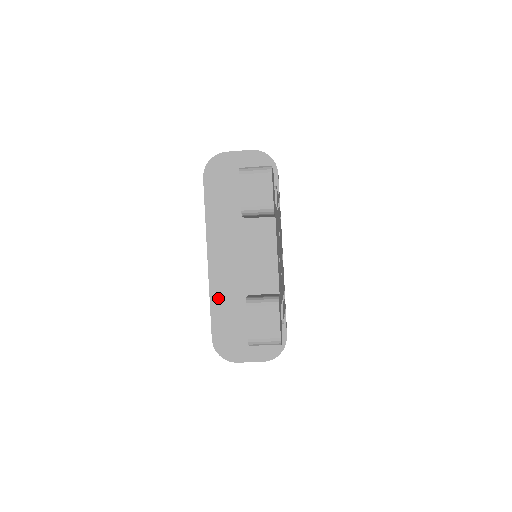
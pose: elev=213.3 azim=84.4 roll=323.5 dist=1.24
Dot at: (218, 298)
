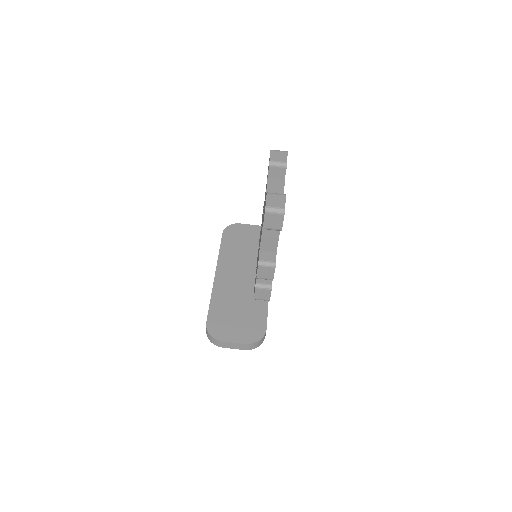
Dot at: (217, 297)
